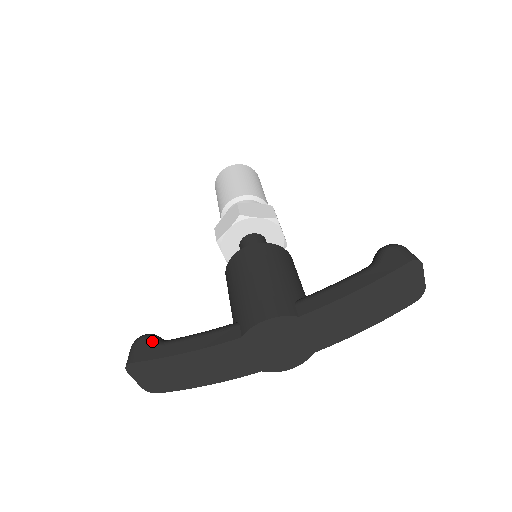
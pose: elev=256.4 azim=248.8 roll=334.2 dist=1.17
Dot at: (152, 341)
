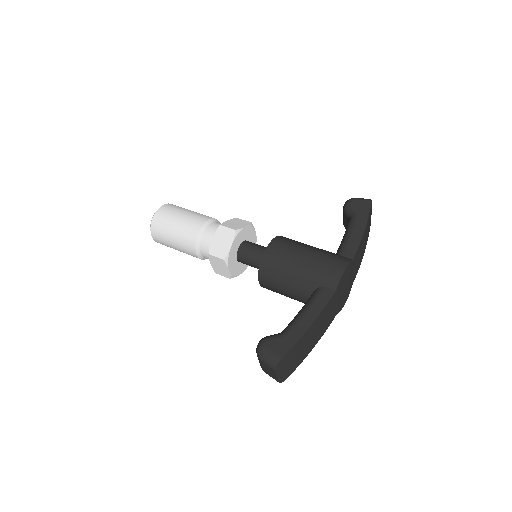
Dot at: (277, 337)
